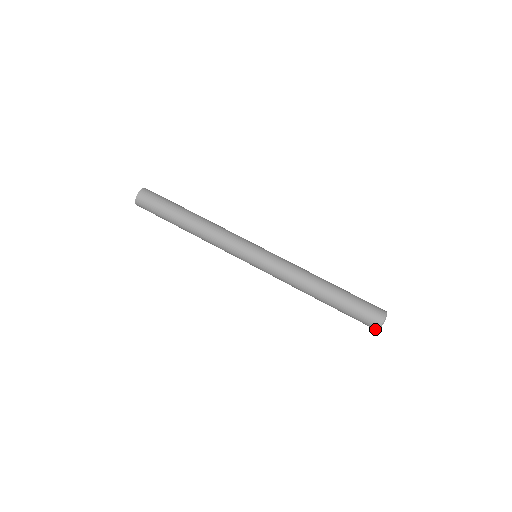
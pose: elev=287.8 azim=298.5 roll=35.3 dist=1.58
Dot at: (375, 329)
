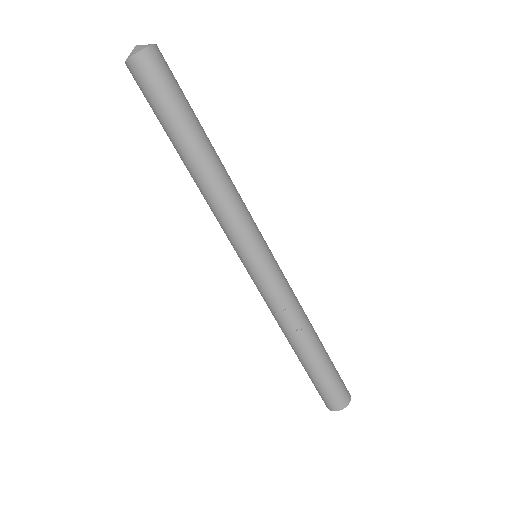
Dot at: occluded
